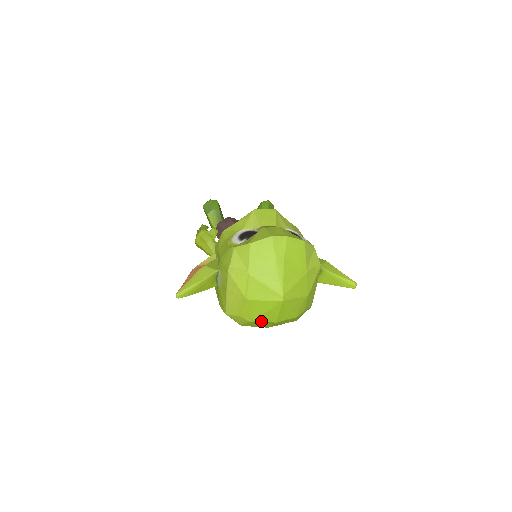
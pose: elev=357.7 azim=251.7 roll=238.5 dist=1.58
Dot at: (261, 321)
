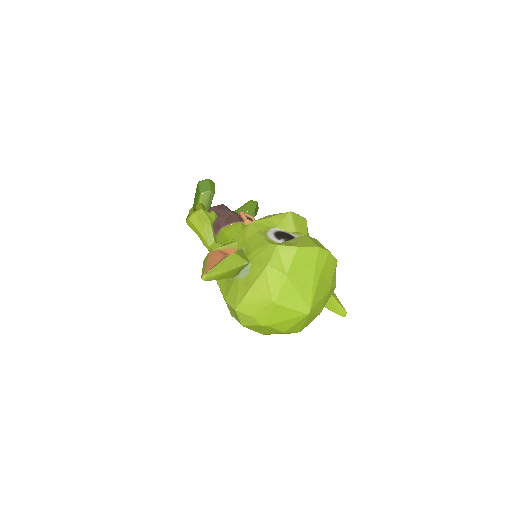
Dot at: (272, 327)
